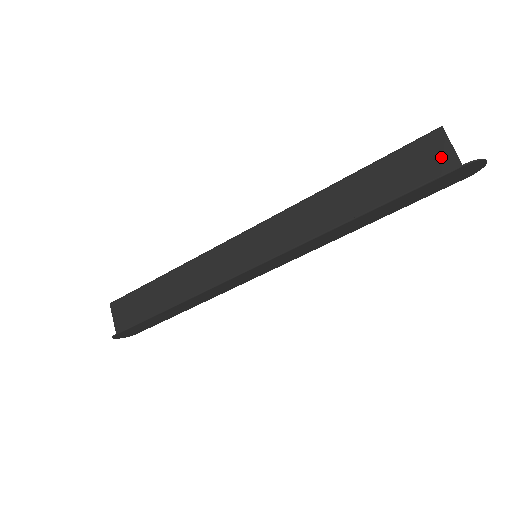
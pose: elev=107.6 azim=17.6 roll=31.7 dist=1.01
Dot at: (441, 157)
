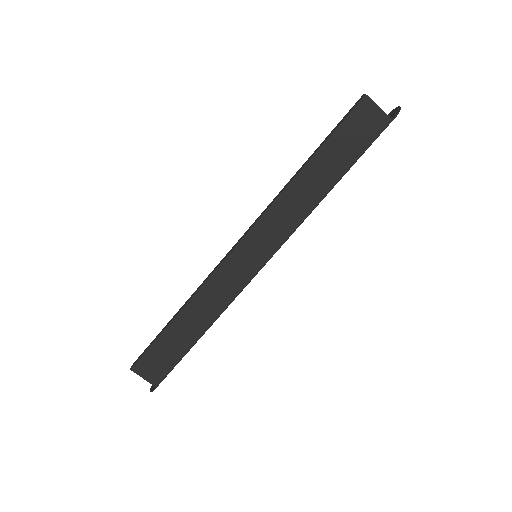
Dot at: (375, 119)
